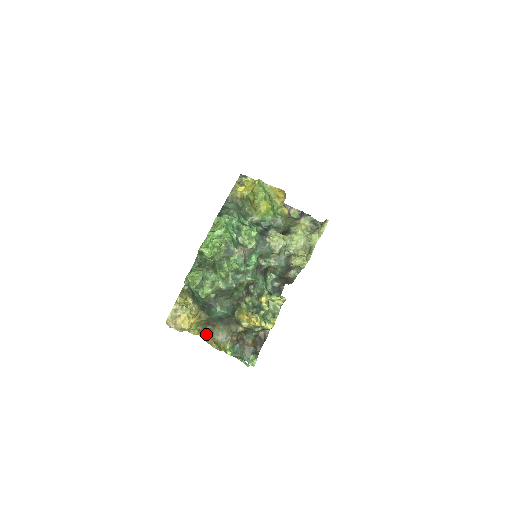
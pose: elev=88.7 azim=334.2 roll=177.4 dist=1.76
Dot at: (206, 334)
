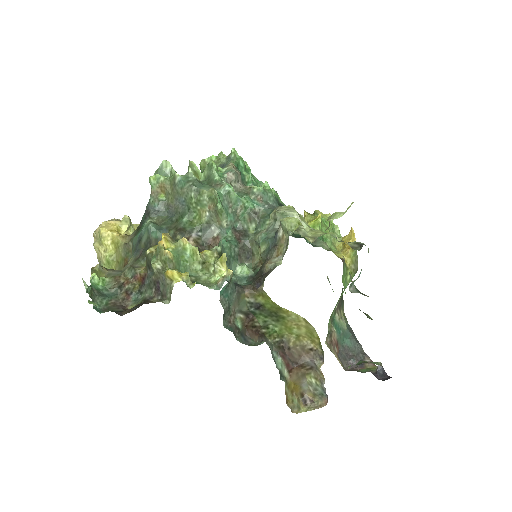
Dot at: occluded
